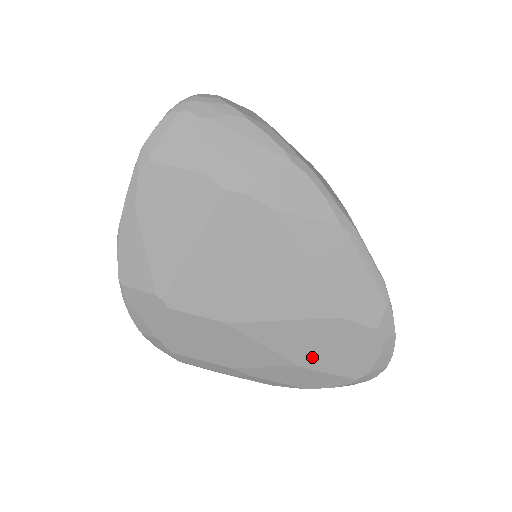
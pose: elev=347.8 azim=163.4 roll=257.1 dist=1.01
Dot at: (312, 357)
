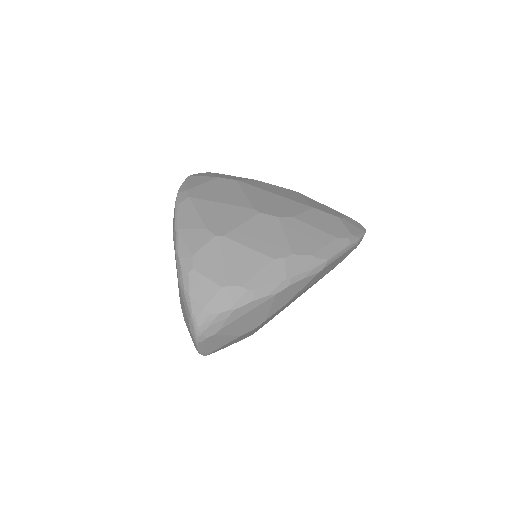
Dot at: occluded
